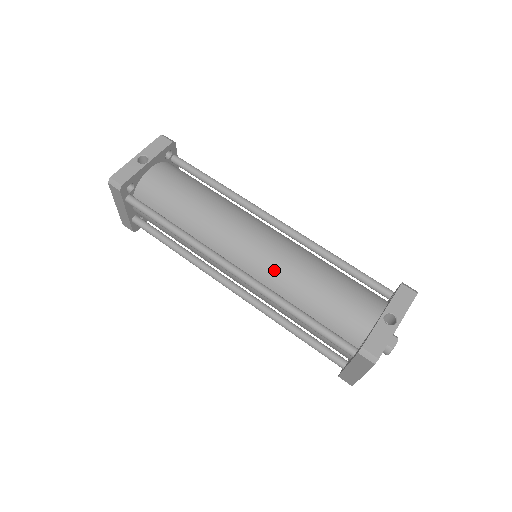
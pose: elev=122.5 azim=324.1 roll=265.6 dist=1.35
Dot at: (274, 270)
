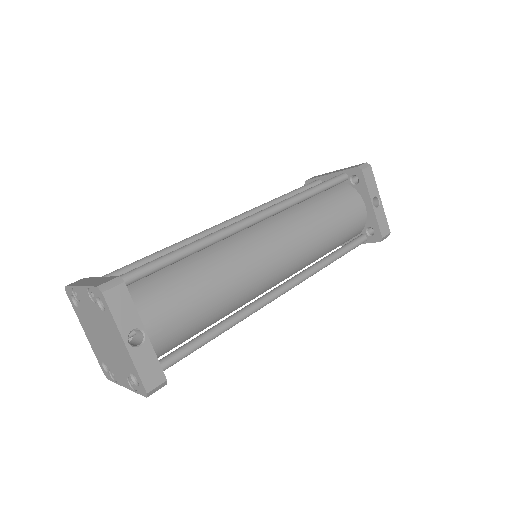
Dot at: (304, 258)
